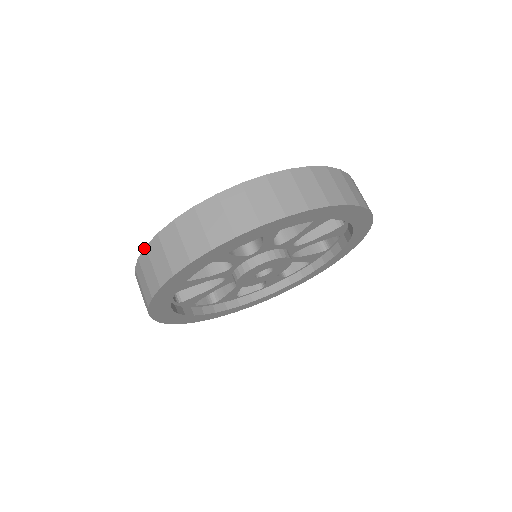
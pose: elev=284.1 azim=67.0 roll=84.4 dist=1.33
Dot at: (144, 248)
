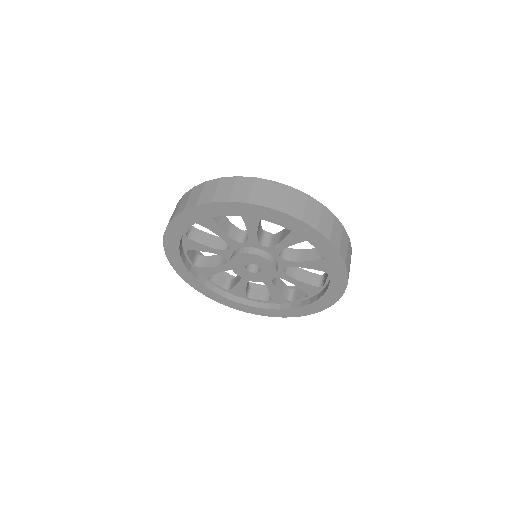
Dot at: (219, 178)
